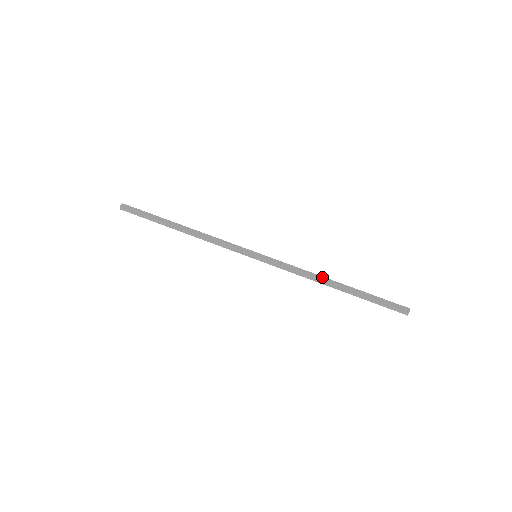
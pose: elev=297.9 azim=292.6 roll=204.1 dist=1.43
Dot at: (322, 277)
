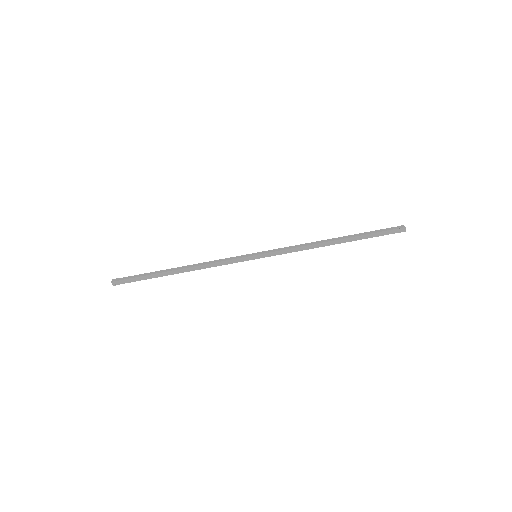
Dot at: (321, 244)
